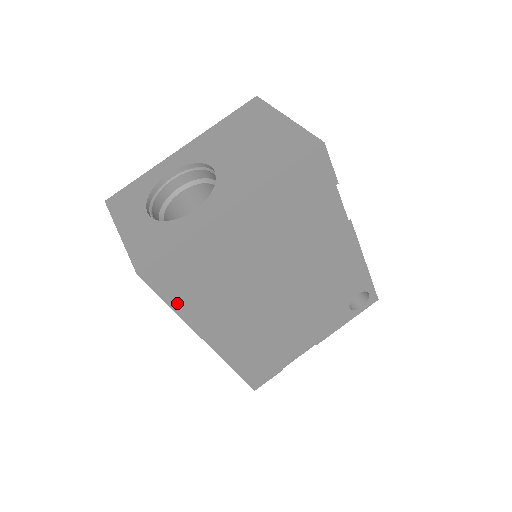
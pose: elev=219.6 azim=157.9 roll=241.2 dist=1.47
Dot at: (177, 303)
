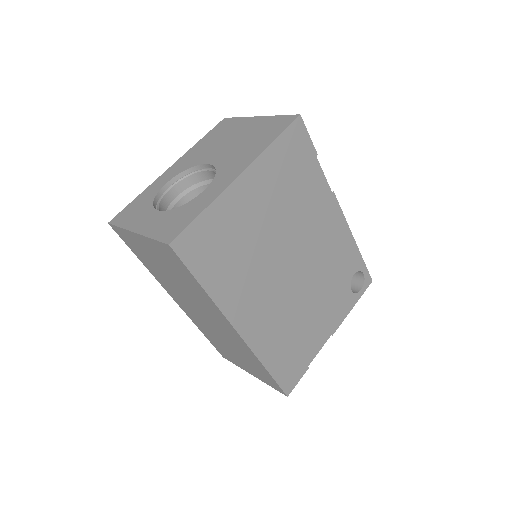
Dot at: (206, 280)
